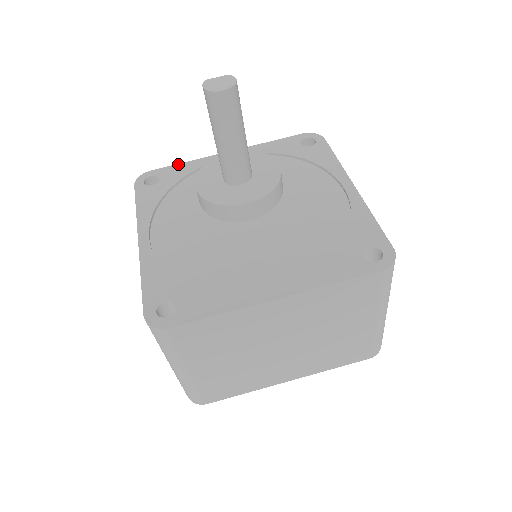
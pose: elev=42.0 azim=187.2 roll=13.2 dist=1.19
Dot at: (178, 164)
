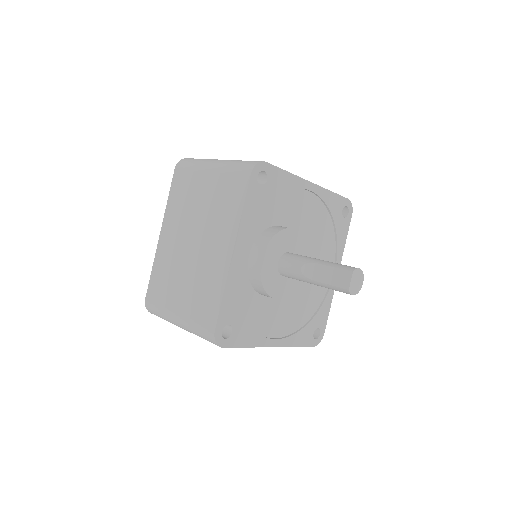
Dot at: (222, 304)
